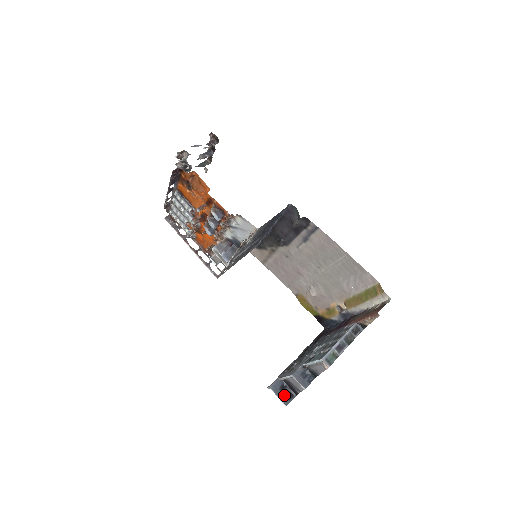
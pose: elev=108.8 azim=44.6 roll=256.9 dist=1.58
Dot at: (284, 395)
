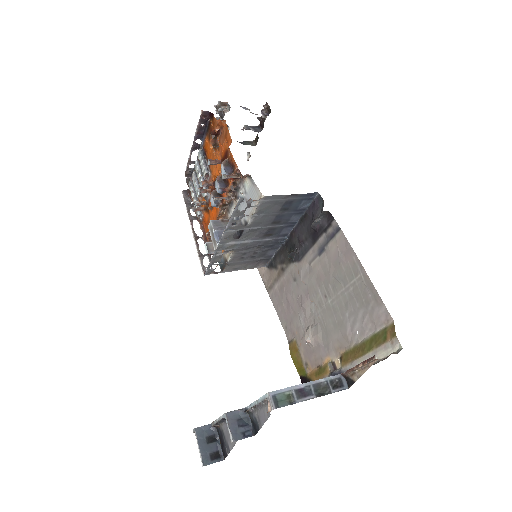
Dot at: (208, 449)
